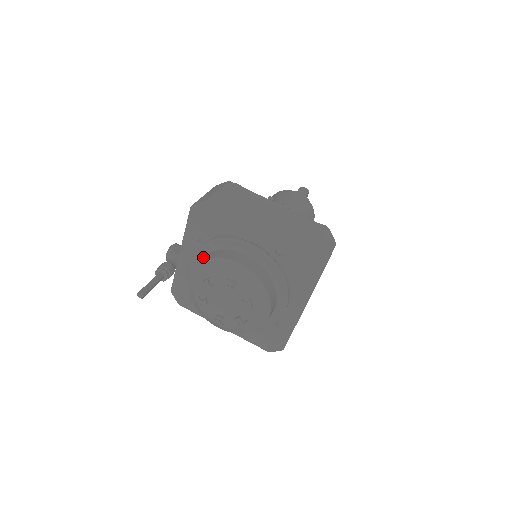
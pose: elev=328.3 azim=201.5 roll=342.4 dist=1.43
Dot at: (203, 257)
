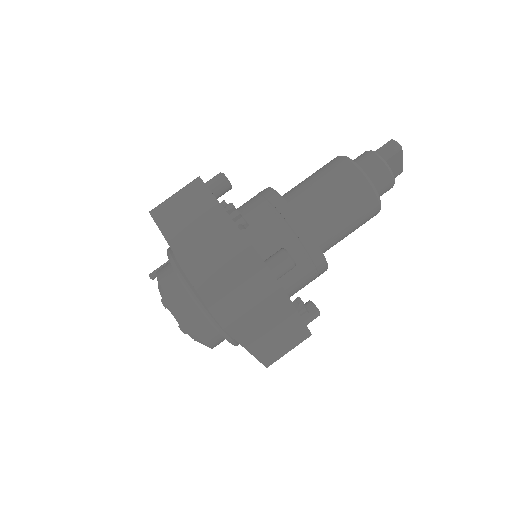
Dot at: occluded
